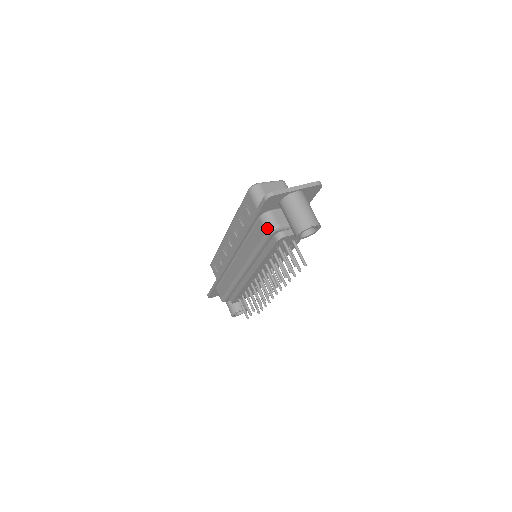
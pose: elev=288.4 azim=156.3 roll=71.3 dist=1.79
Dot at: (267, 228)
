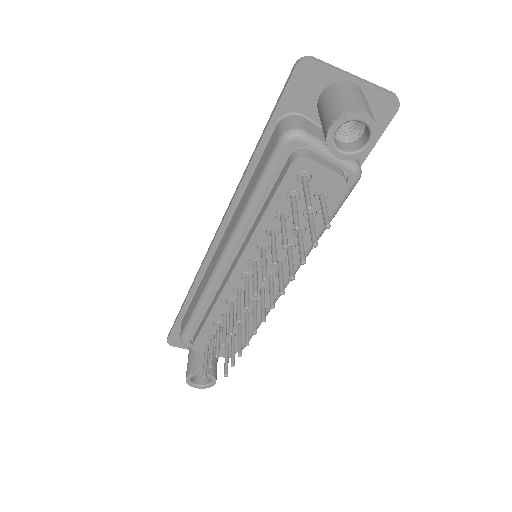
Dot at: (283, 130)
